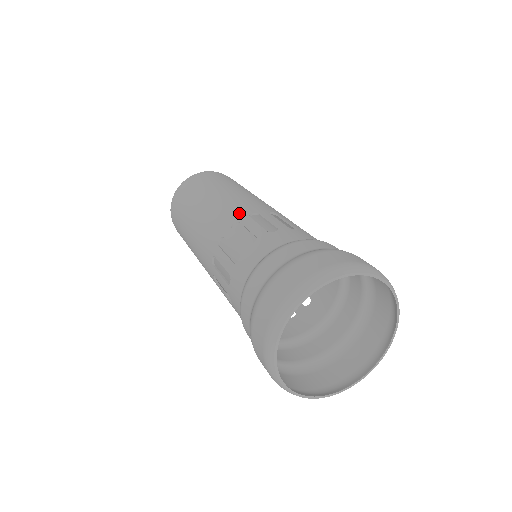
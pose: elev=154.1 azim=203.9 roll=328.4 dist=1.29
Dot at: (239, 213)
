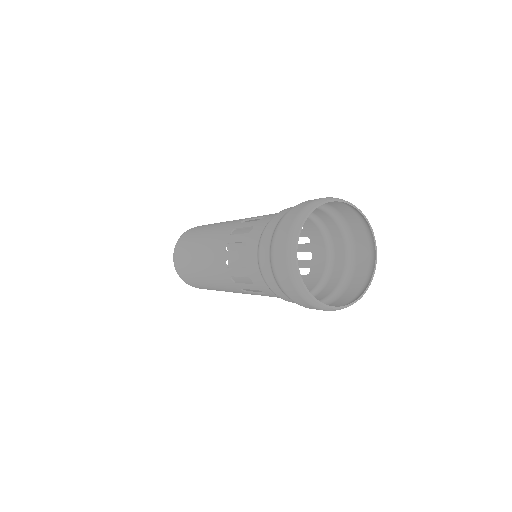
Dot at: (232, 226)
